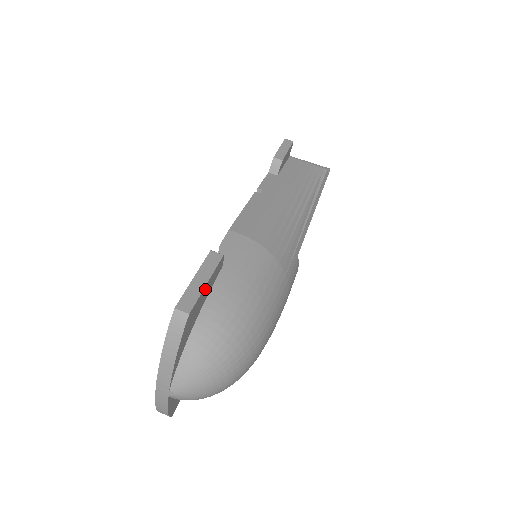
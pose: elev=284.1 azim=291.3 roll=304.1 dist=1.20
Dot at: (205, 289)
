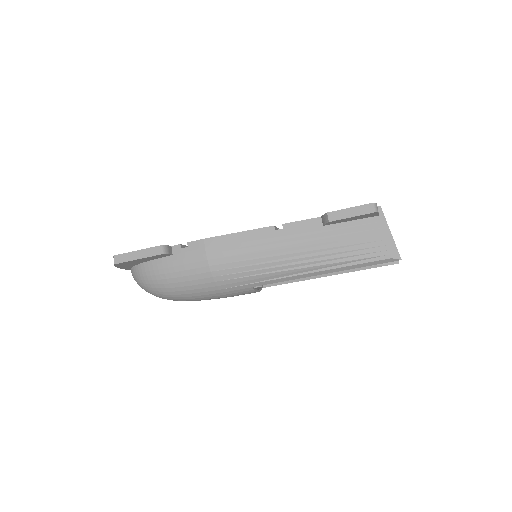
Dot at: (138, 260)
